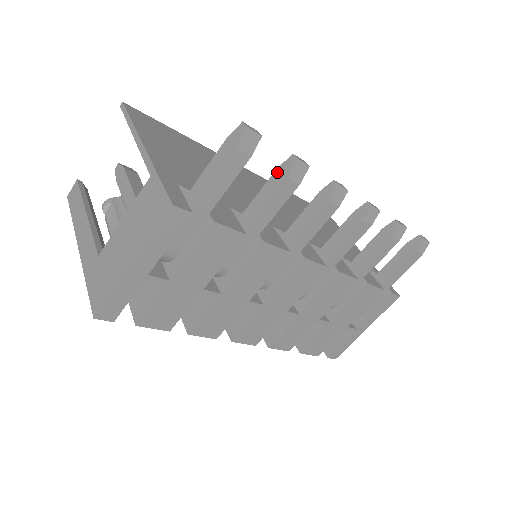
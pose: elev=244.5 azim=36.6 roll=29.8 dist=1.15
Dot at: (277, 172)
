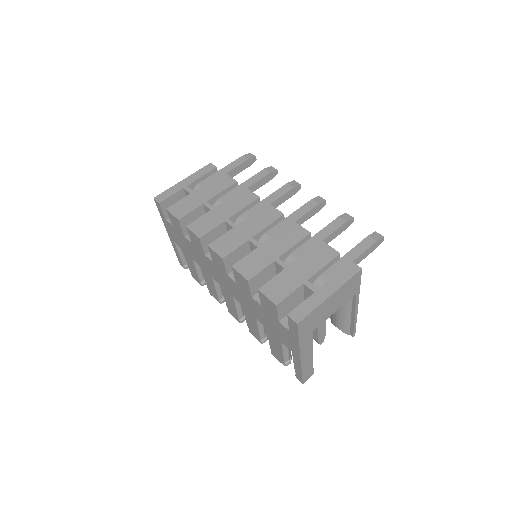
Dot at: occluded
